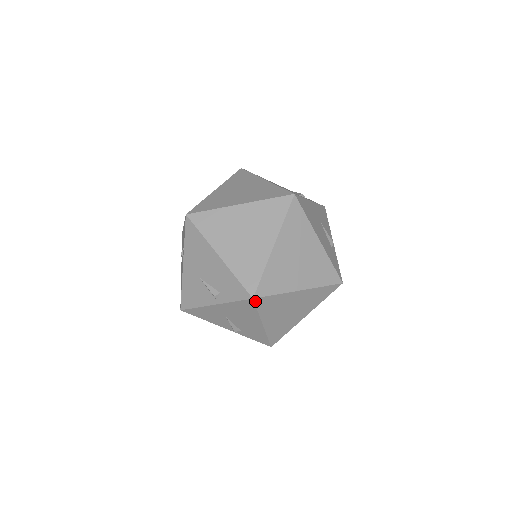
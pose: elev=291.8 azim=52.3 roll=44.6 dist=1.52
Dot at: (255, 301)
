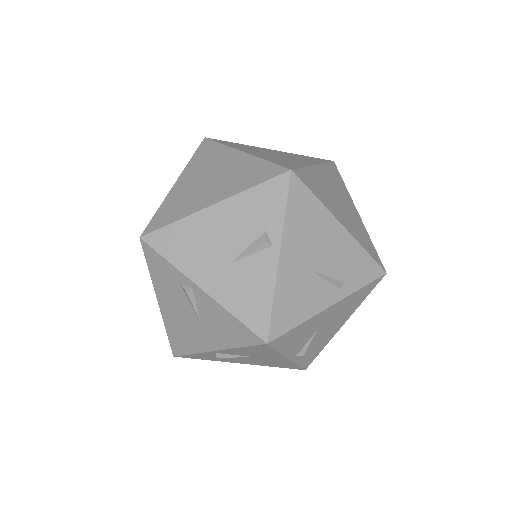
Dot at: (381, 278)
